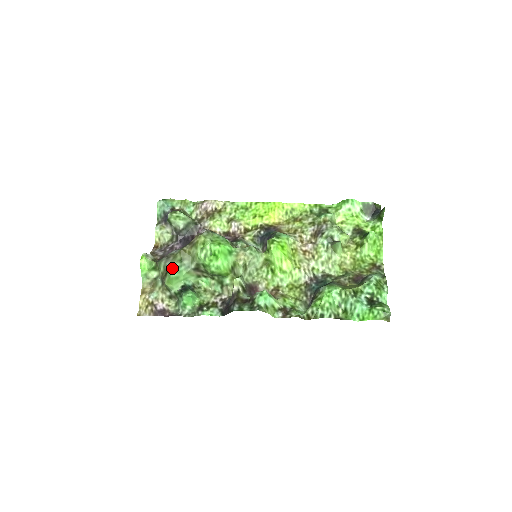
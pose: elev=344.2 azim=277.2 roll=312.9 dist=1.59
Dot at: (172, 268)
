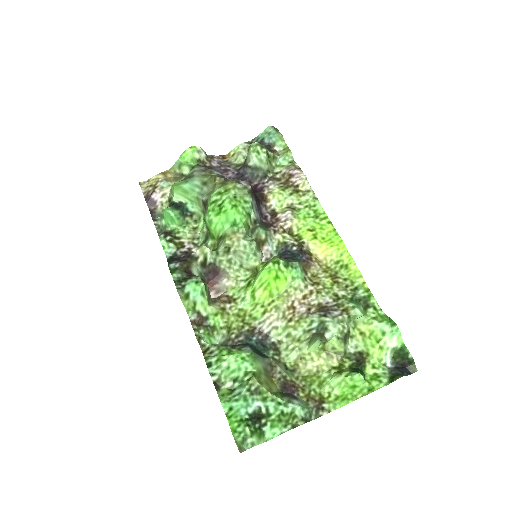
Dot at: (191, 180)
